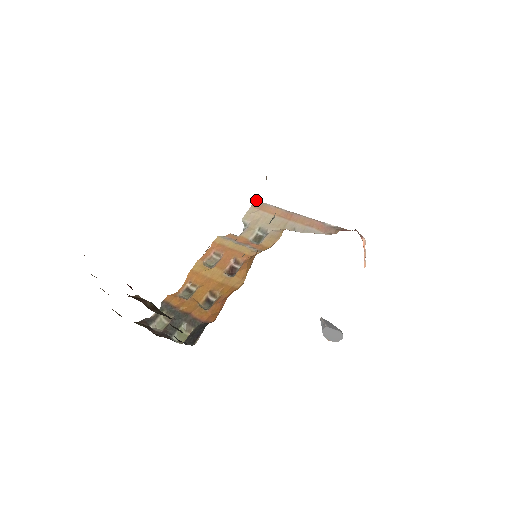
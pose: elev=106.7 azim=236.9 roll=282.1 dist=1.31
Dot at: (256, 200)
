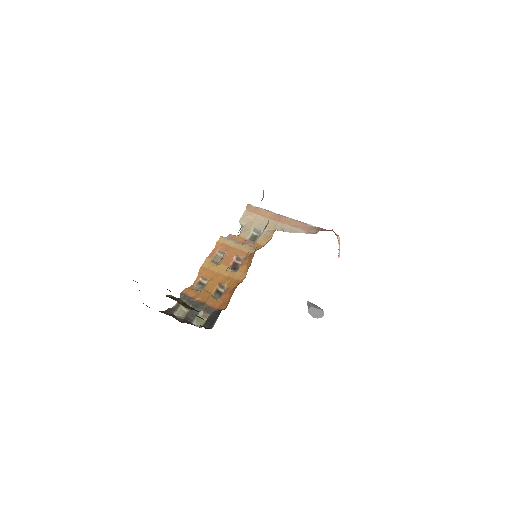
Dot at: (249, 204)
